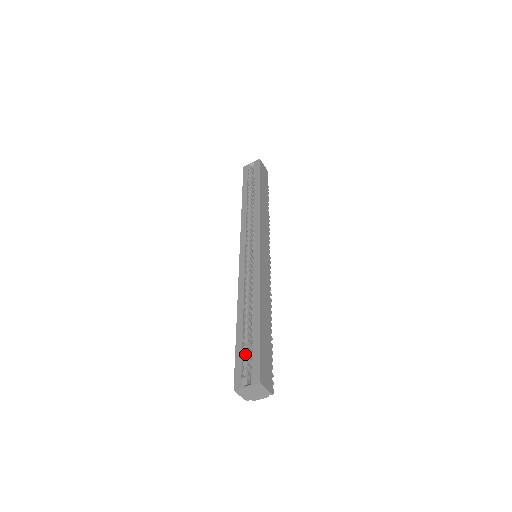
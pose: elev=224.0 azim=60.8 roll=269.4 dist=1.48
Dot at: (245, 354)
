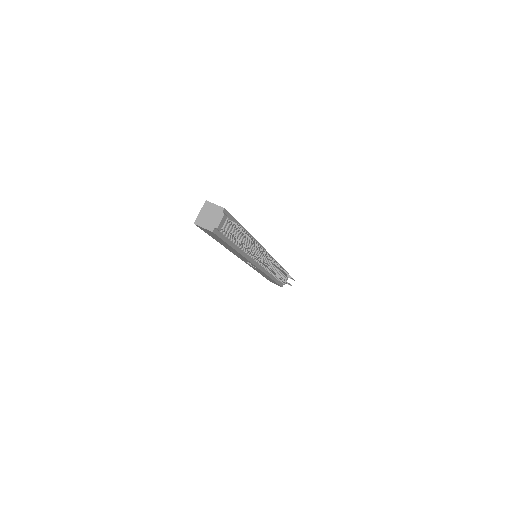
Dot at: occluded
